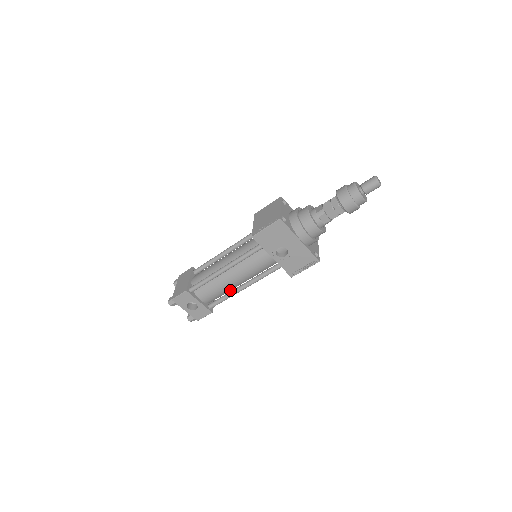
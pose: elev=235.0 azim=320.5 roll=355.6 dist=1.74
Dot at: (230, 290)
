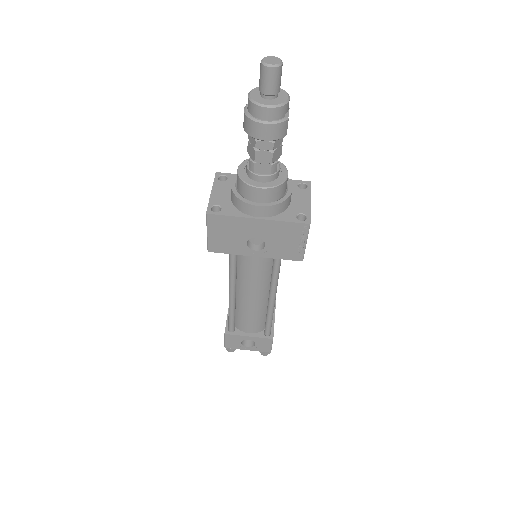
Dot at: occluded
